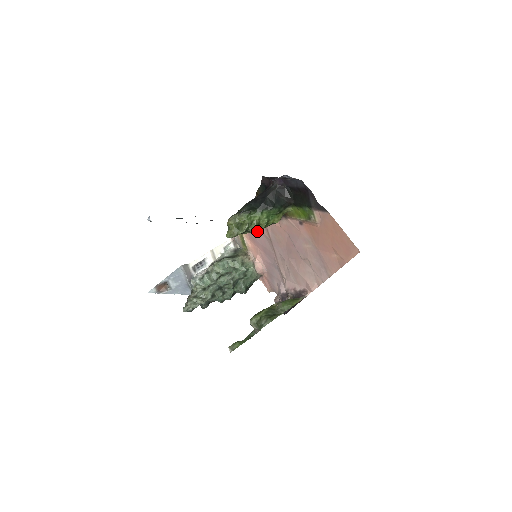
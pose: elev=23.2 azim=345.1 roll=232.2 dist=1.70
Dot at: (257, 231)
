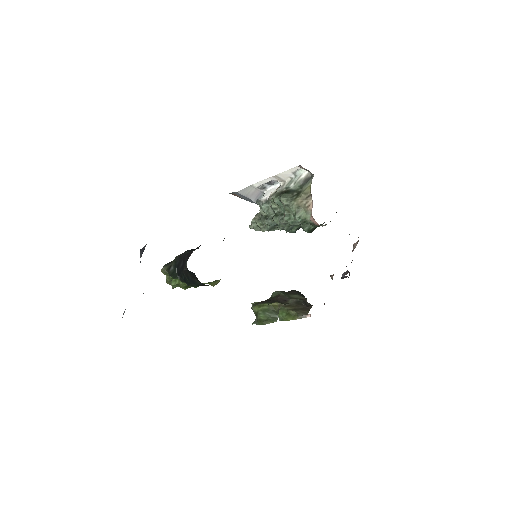
Dot at: occluded
